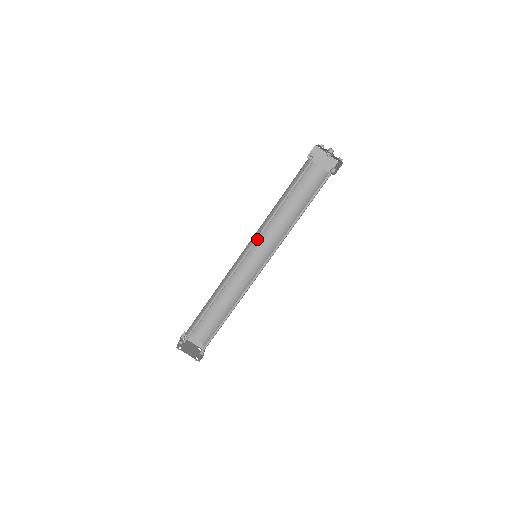
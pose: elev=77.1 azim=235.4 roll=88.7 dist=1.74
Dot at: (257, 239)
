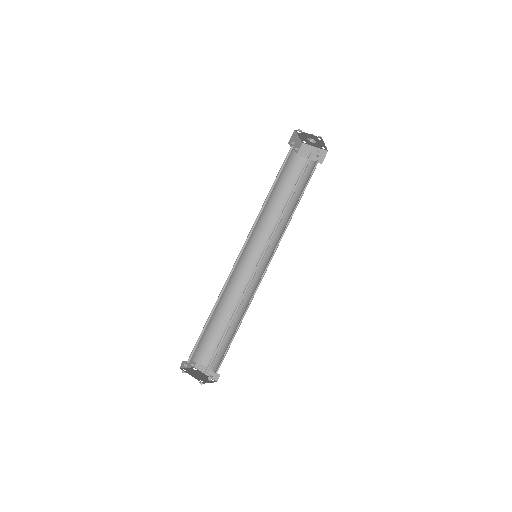
Dot at: occluded
